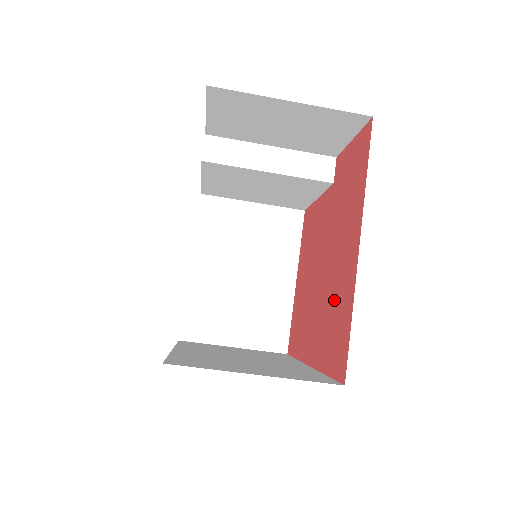
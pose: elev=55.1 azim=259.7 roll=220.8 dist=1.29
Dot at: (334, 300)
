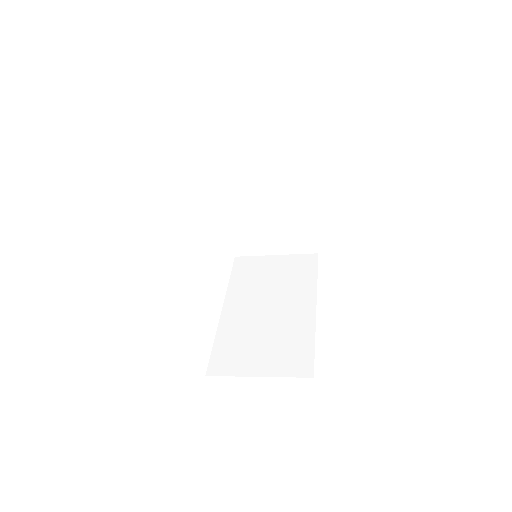
Dot at: occluded
